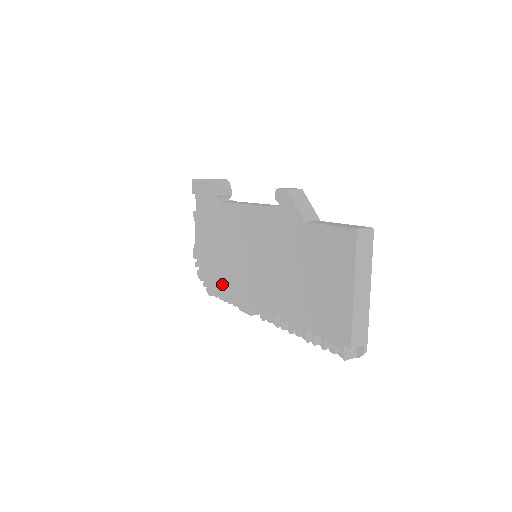
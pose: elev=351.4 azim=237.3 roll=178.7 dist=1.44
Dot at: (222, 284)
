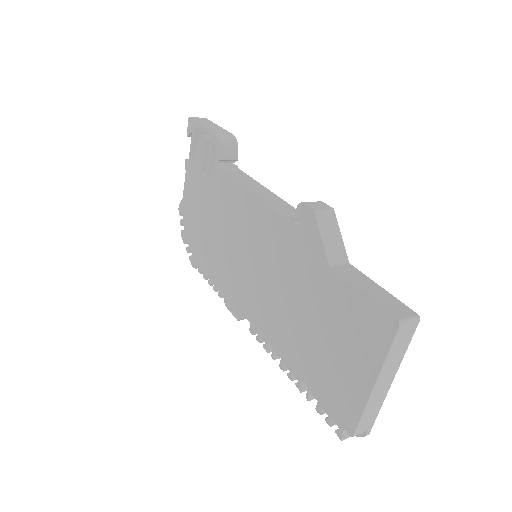
Dot at: (209, 265)
